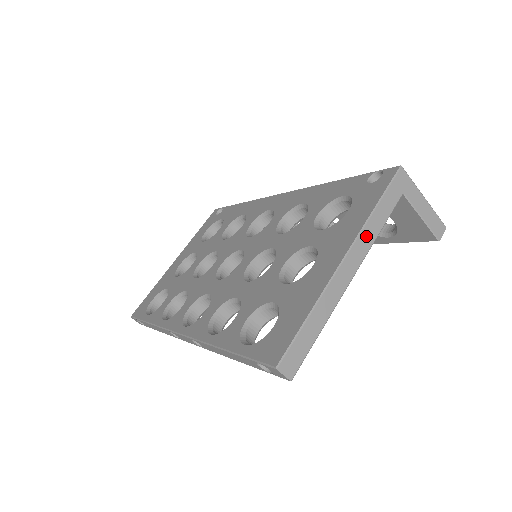
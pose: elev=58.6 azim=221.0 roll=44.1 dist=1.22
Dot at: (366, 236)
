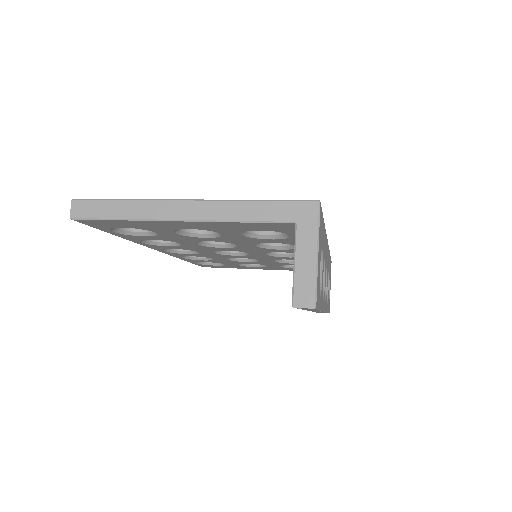
Dot at: (222, 208)
